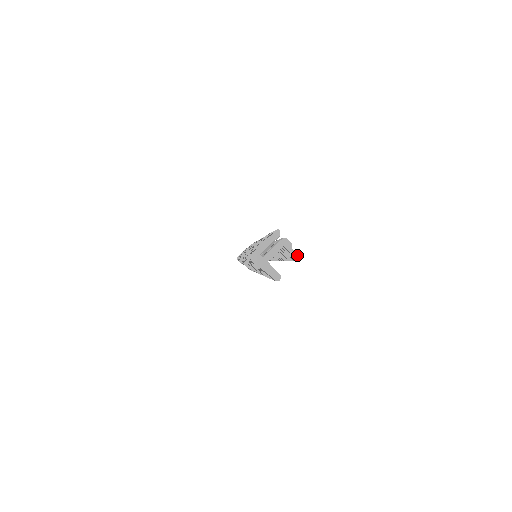
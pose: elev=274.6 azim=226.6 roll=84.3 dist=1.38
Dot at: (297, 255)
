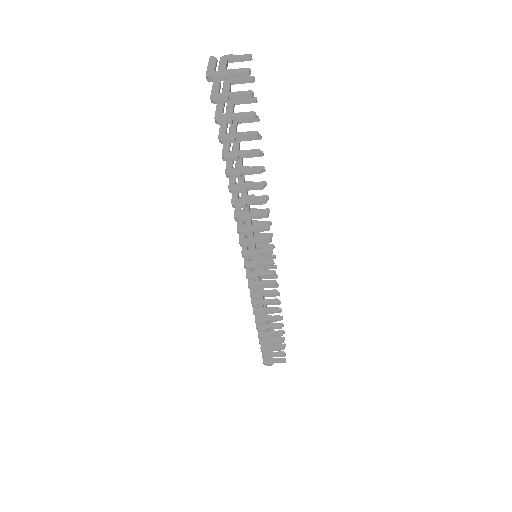
Dot at: (245, 55)
